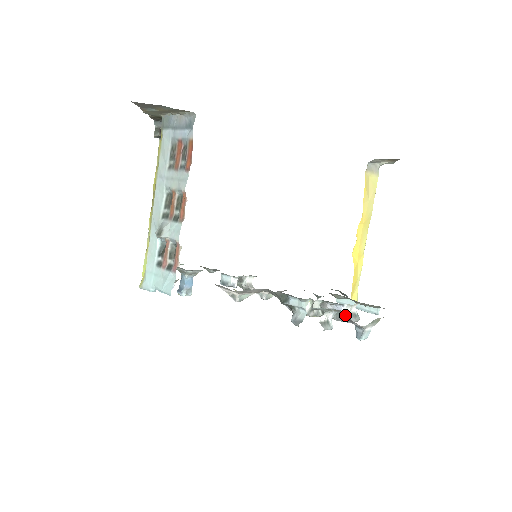
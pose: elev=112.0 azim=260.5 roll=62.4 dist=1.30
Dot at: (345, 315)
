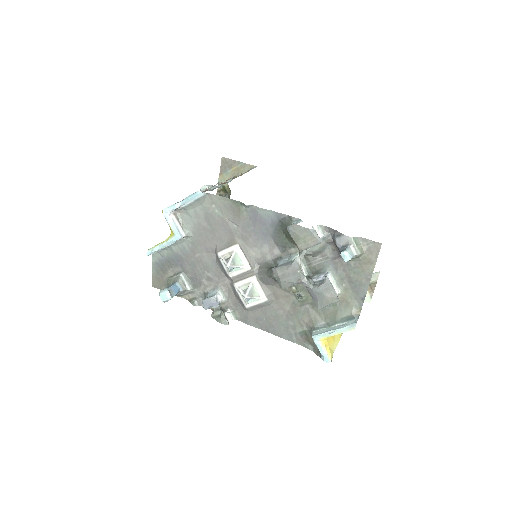
Dot at: (334, 232)
